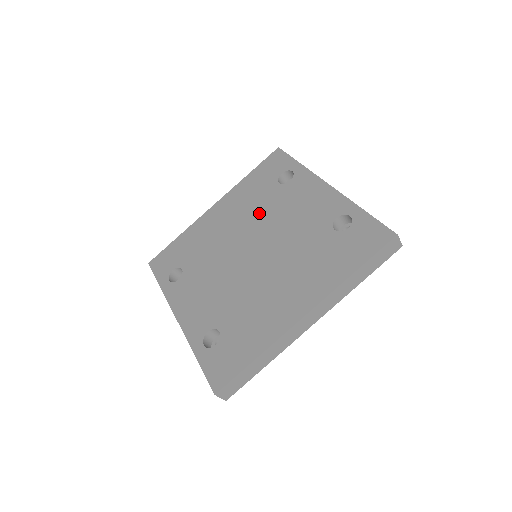
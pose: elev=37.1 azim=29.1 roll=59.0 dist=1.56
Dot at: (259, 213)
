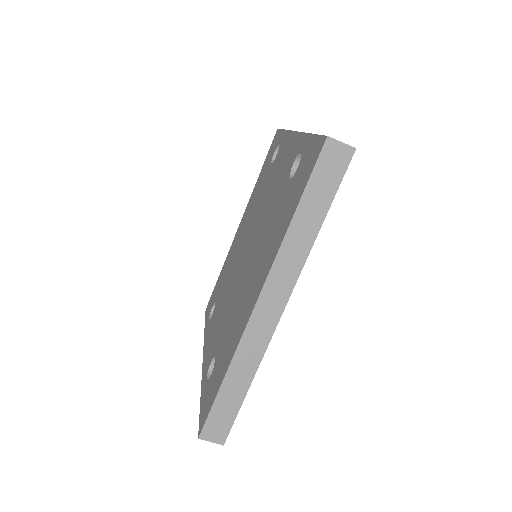
Dot at: (256, 207)
